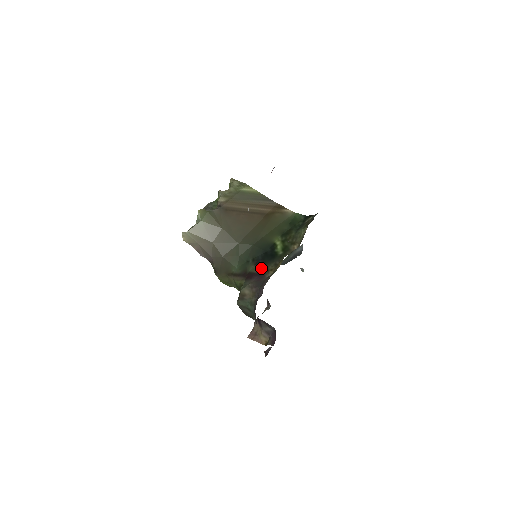
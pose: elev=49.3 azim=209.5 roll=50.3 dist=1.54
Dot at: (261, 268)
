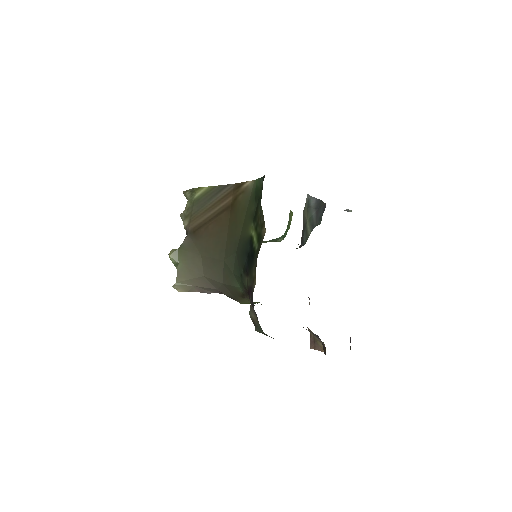
Dot at: (249, 279)
